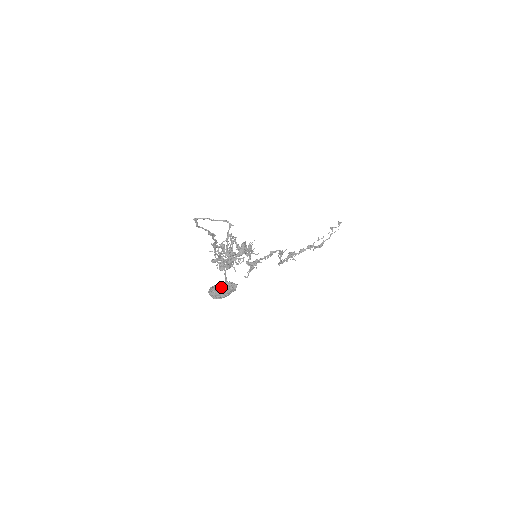
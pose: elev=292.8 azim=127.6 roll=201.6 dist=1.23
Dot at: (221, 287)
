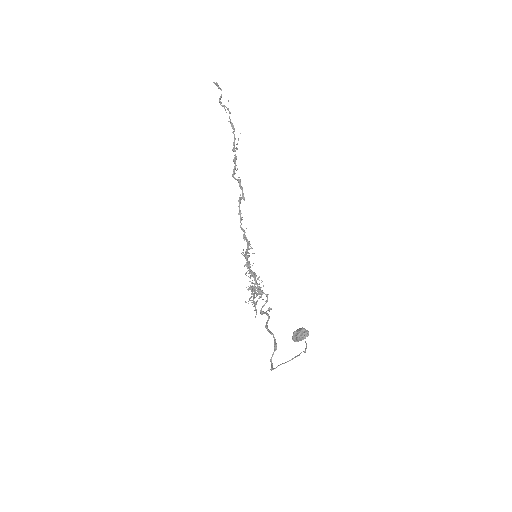
Dot at: occluded
